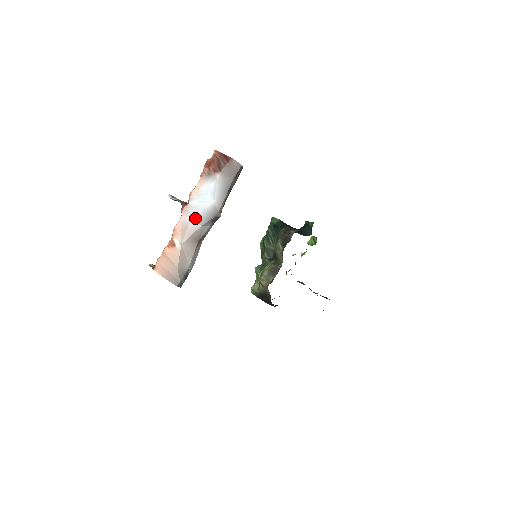
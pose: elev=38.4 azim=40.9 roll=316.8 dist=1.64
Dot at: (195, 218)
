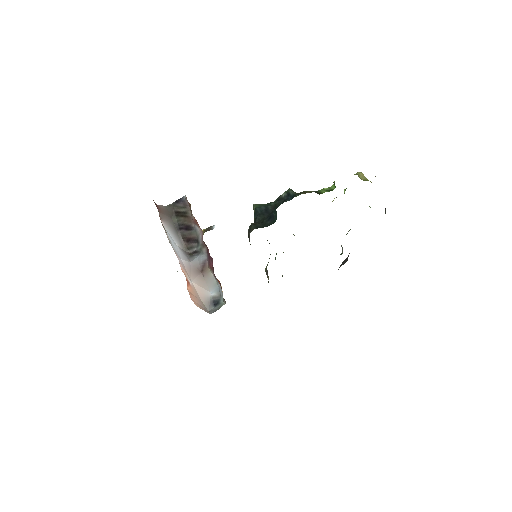
Dot at: (182, 259)
